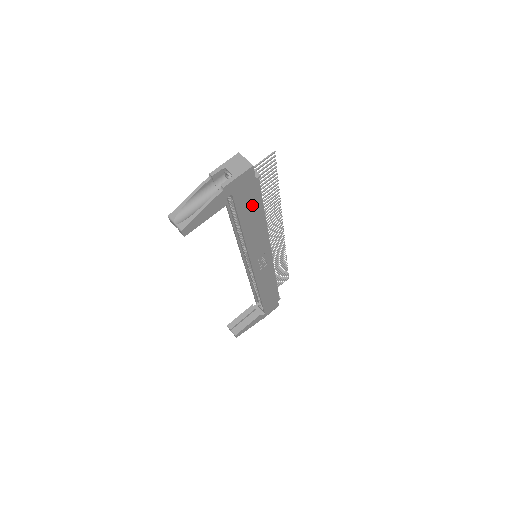
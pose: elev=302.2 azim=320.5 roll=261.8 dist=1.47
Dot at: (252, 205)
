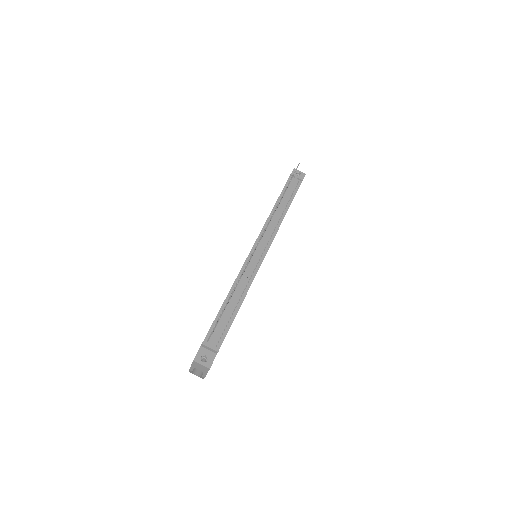
Dot at: occluded
